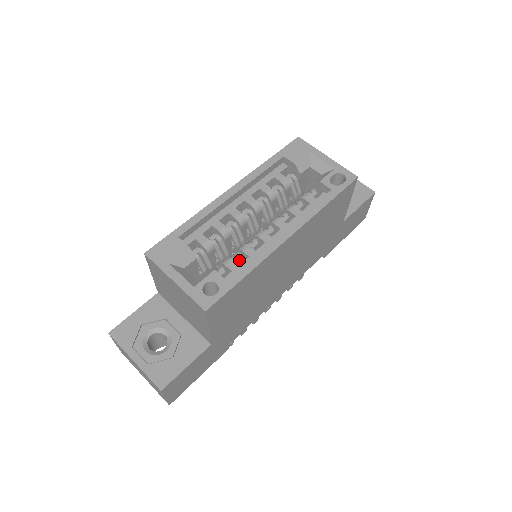
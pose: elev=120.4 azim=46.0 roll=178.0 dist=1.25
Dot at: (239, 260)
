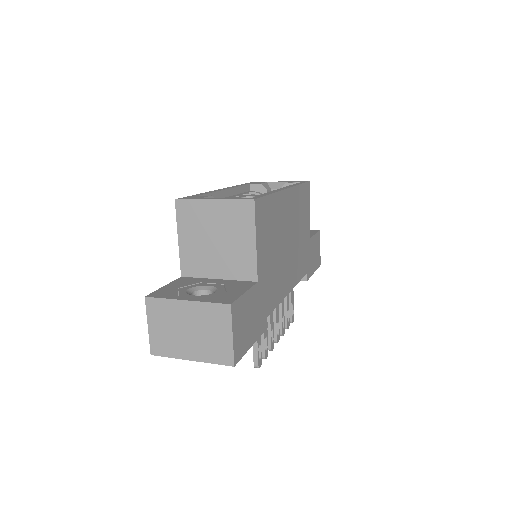
Dot at: occluded
